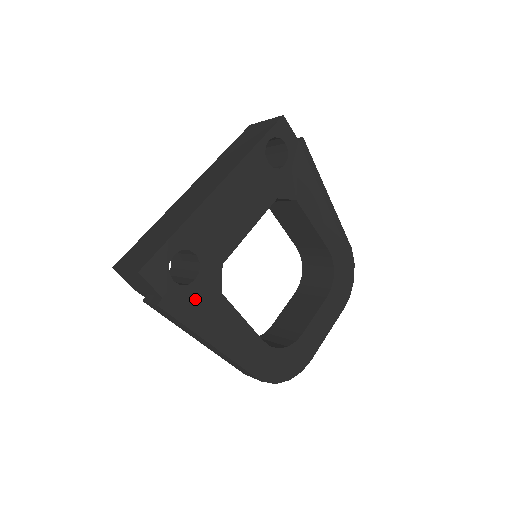
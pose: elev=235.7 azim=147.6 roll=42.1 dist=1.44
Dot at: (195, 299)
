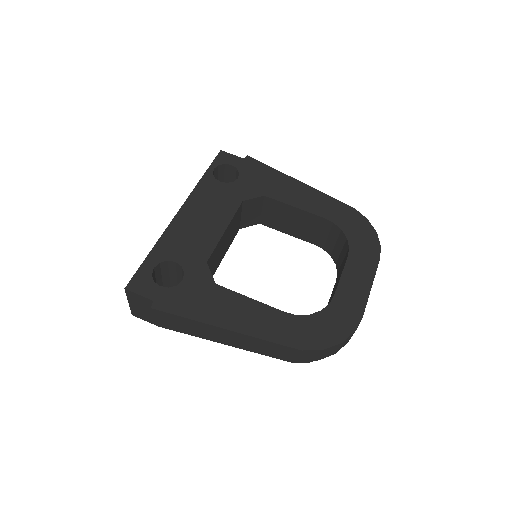
Dot at: (188, 295)
